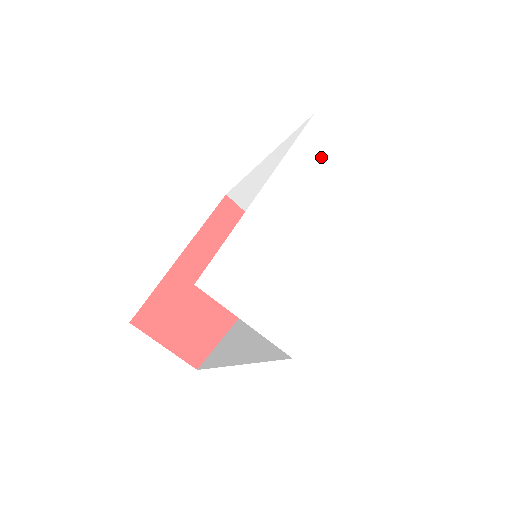
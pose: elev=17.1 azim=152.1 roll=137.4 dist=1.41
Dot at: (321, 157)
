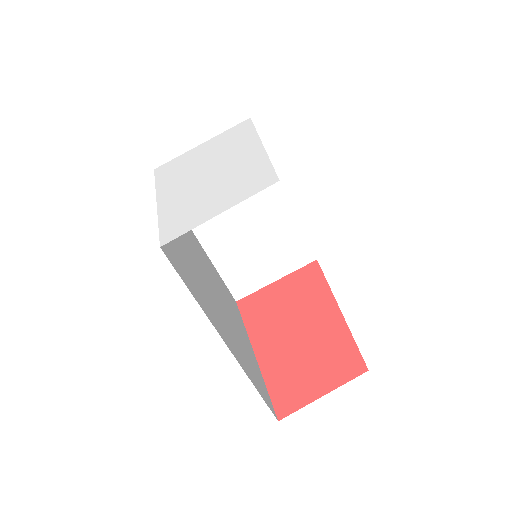
Dot at: (179, 165)
